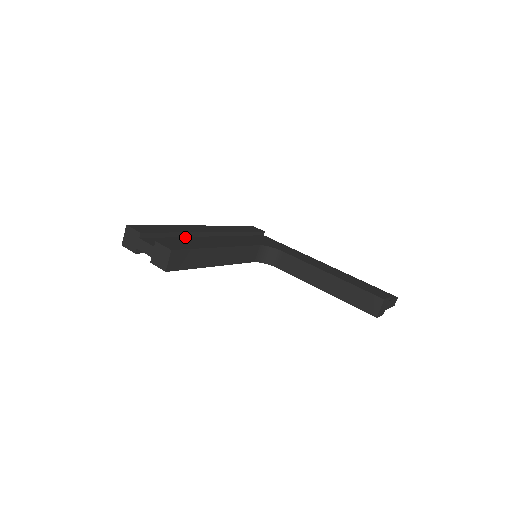
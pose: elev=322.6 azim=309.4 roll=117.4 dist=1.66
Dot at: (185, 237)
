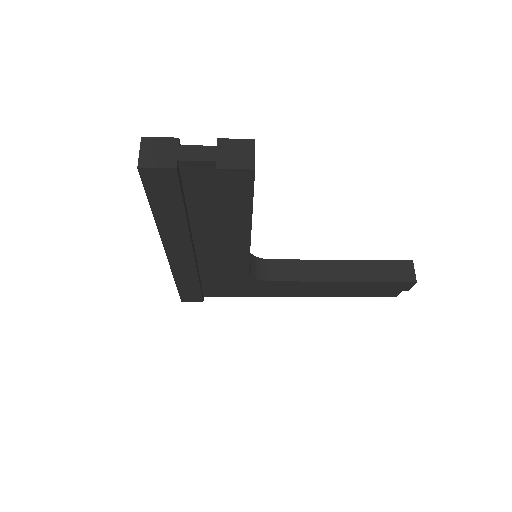
Dot at: occluded
